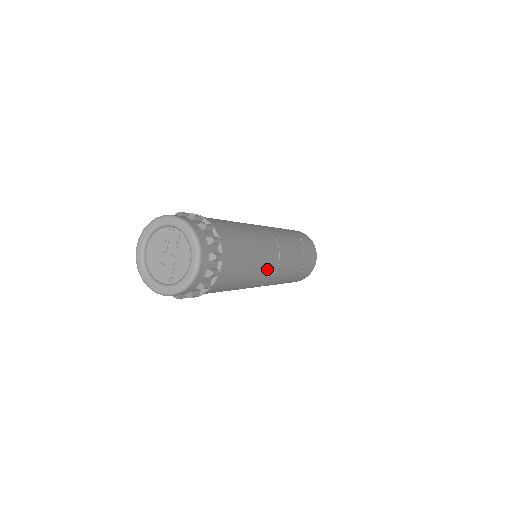
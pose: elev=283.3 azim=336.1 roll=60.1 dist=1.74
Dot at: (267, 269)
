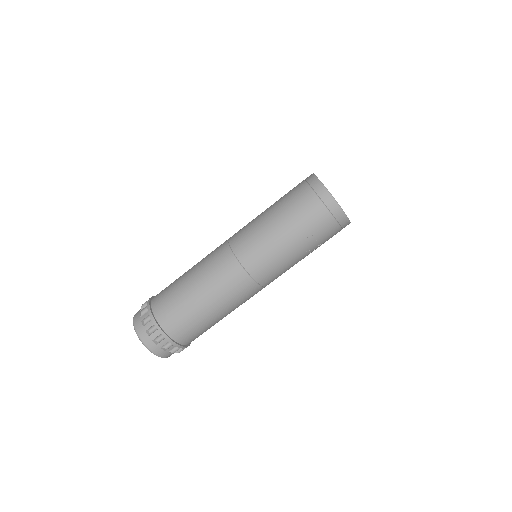
Dot at: (248, 299)
